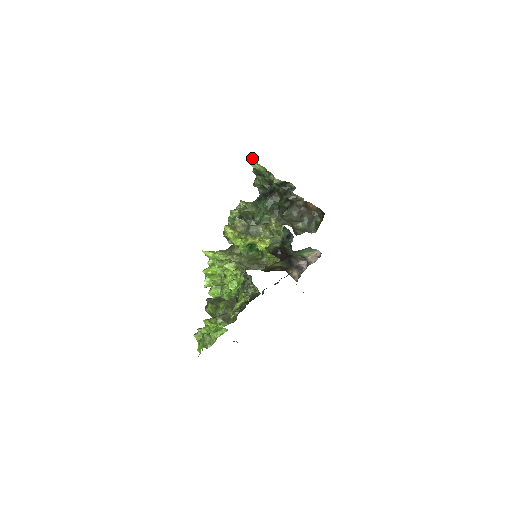
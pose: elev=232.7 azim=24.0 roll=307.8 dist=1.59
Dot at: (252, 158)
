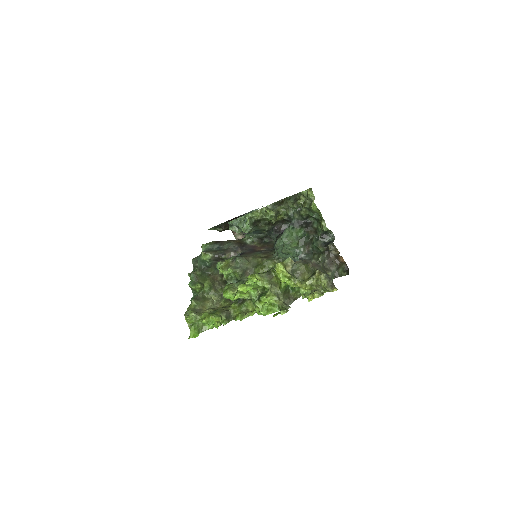
Dot at: (311, 195)
